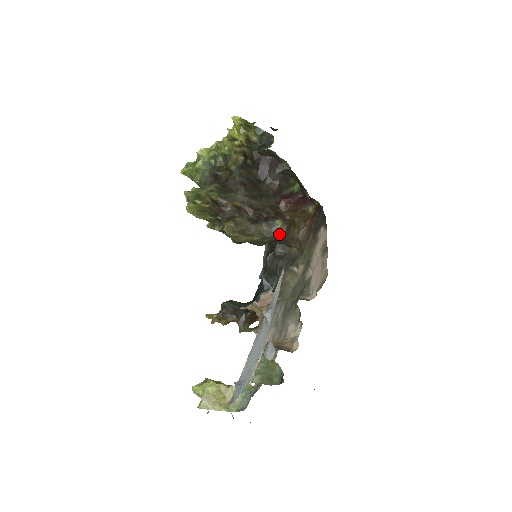
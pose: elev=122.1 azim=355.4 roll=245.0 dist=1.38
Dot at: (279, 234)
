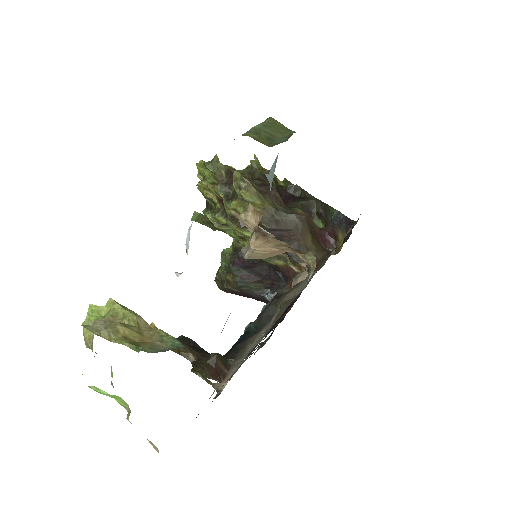
Dot at: (296, 215)
